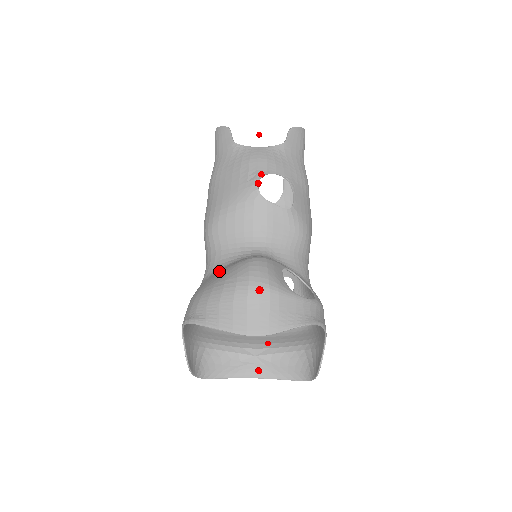
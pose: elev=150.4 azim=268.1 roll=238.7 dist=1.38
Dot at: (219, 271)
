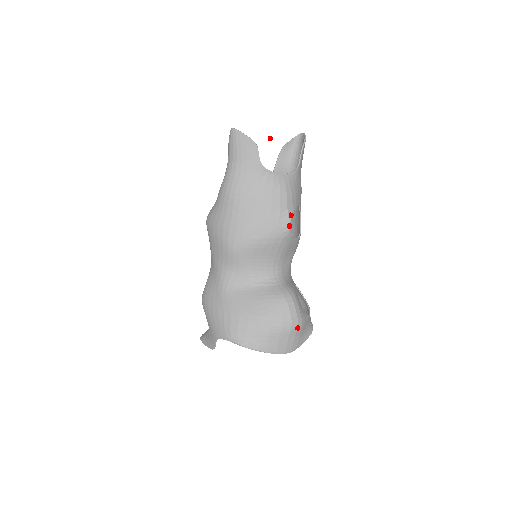
Dot at: (251, 295)
